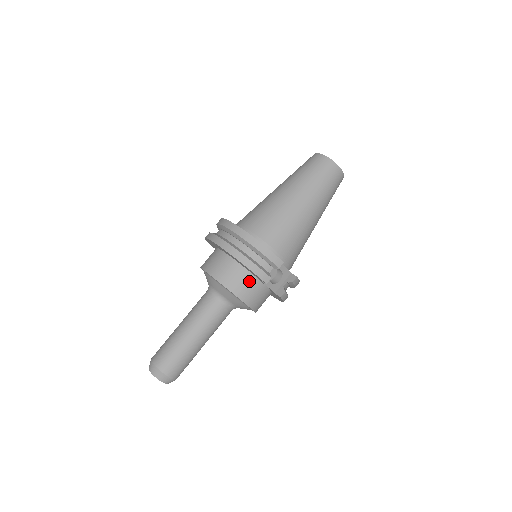
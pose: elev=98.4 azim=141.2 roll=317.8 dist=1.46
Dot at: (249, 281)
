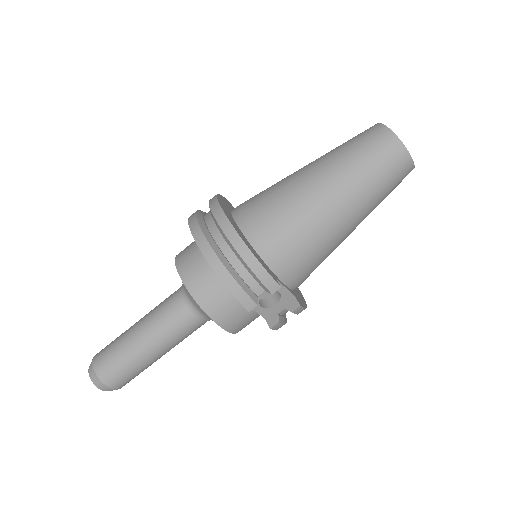
Dot at: (229, 298)
